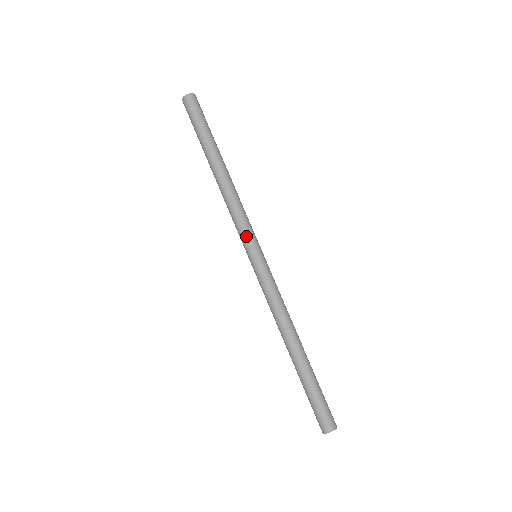
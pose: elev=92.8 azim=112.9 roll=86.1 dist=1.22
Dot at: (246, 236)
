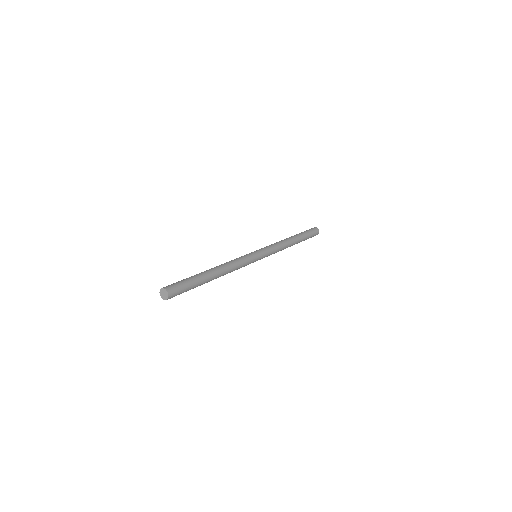
Dot at: (264, 248)
